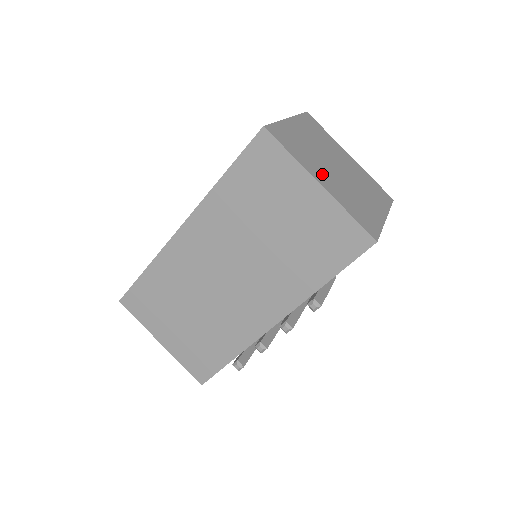
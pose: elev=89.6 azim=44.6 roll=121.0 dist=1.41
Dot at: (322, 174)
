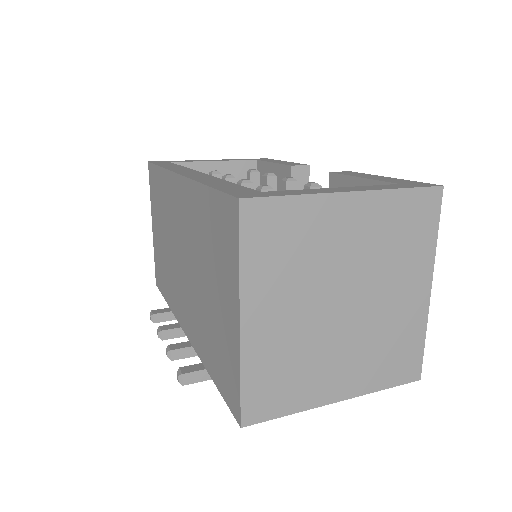
Dot at: (275, 307)
